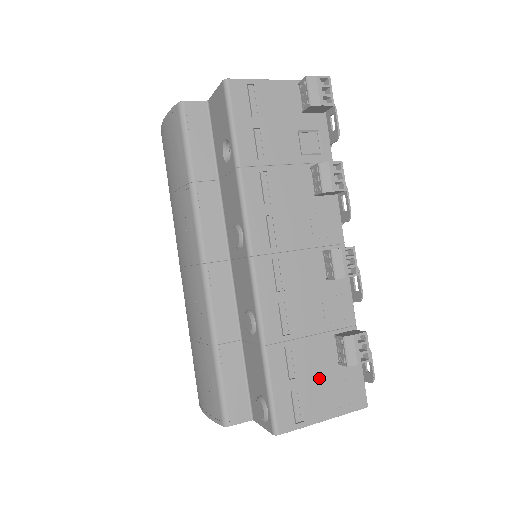
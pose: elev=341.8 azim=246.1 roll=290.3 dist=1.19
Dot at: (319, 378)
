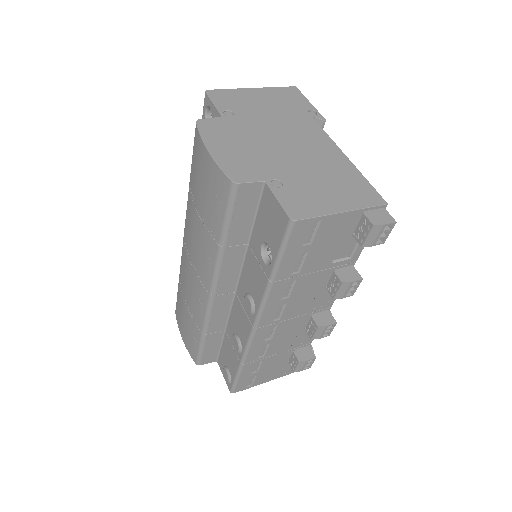
Dot at: (272, 369)
